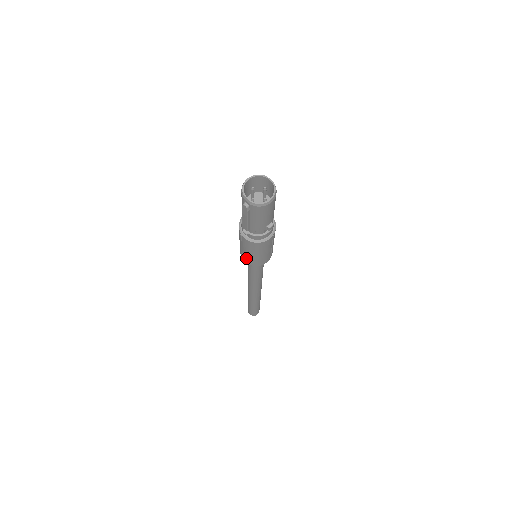
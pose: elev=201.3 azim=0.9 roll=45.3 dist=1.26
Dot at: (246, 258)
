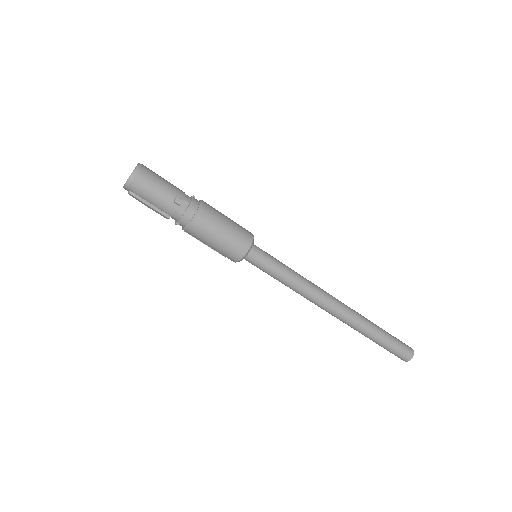
Dot at: (226, 256)
